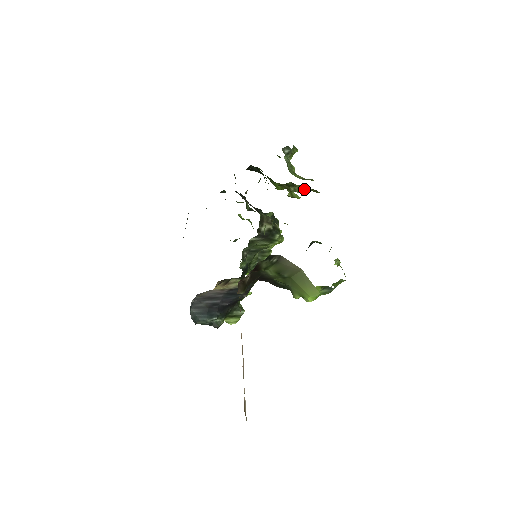
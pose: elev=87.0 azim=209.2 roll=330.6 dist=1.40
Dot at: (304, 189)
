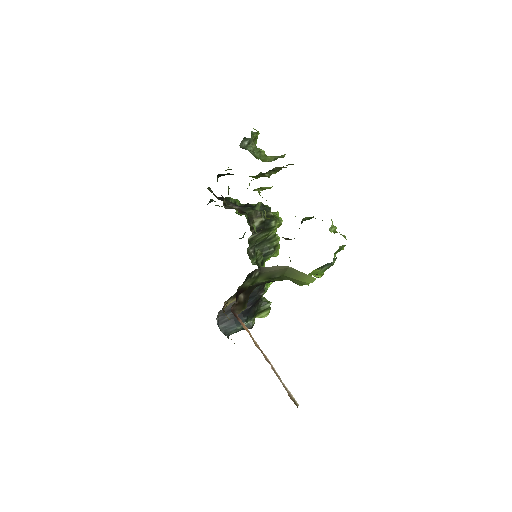
Dot at: occluded
